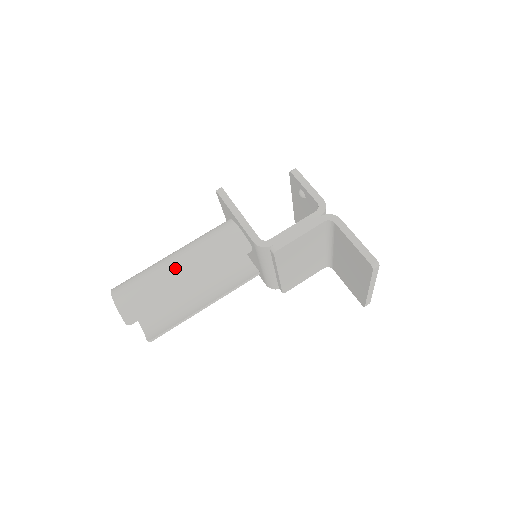
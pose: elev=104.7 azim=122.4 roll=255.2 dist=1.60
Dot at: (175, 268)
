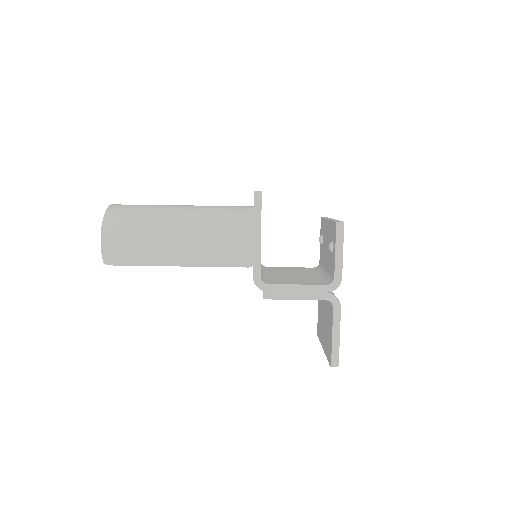
Dot at: (172, 241)
